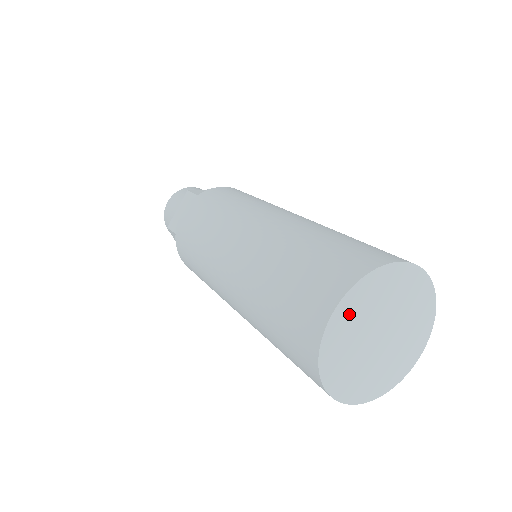
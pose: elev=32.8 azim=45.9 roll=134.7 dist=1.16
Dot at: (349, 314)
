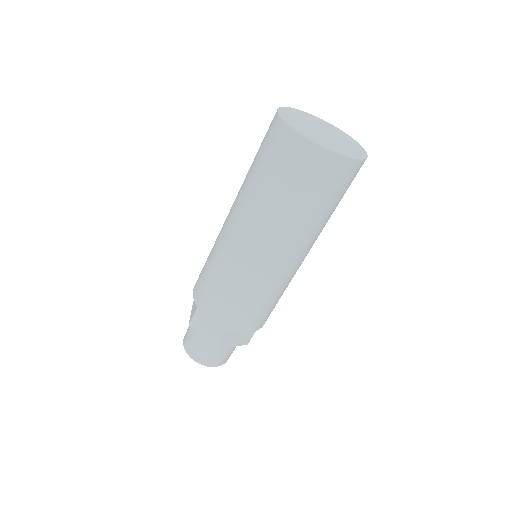
Dot at: (289, 116)
